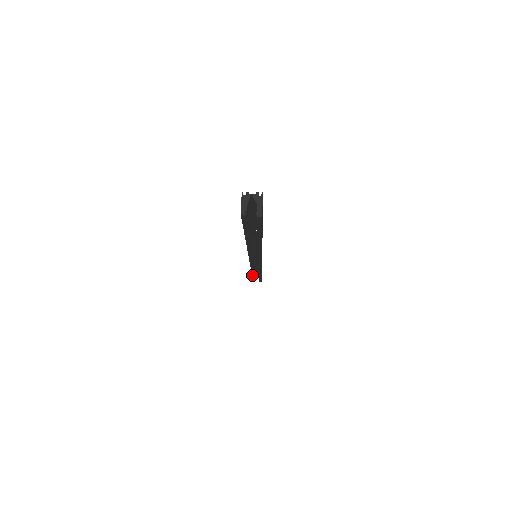
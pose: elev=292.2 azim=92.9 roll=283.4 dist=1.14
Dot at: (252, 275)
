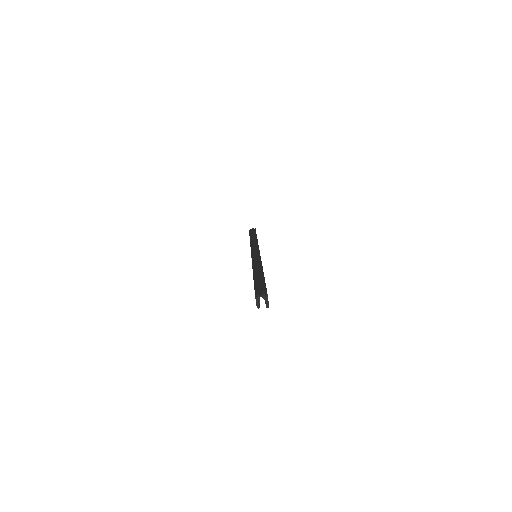
Dot at: occluded
